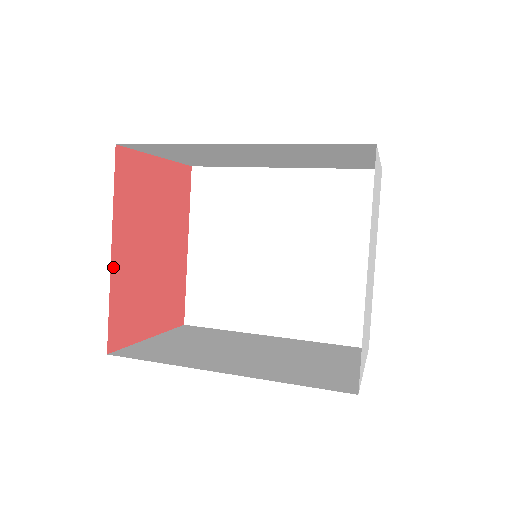
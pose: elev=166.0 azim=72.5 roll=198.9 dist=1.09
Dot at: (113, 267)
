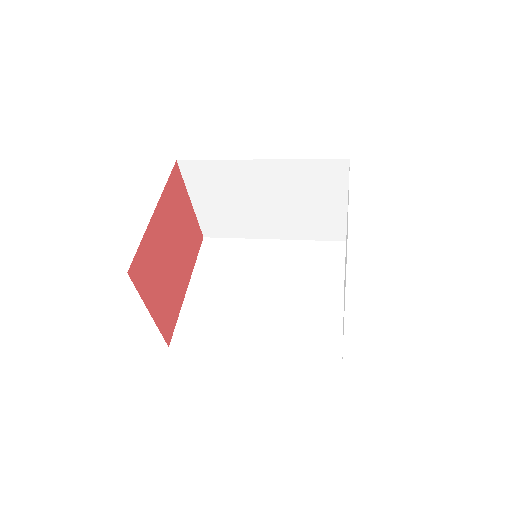
Dot at: (151, 222)
